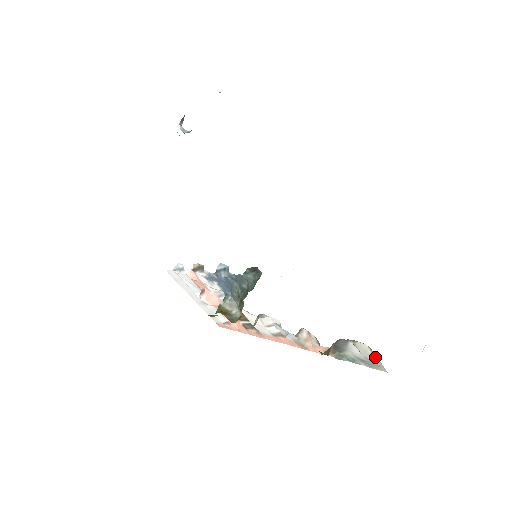
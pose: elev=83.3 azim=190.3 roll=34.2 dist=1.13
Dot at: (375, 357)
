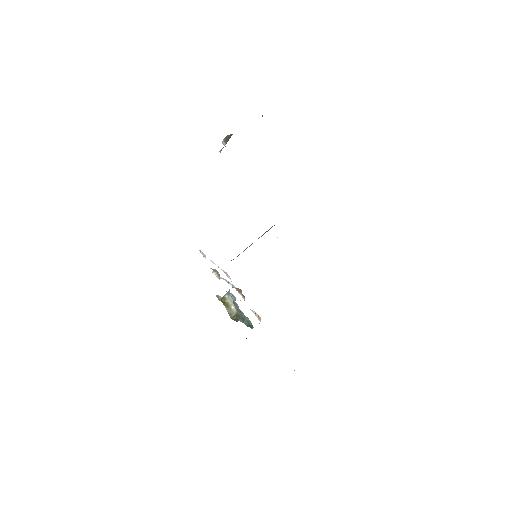
Dot at: occluded
